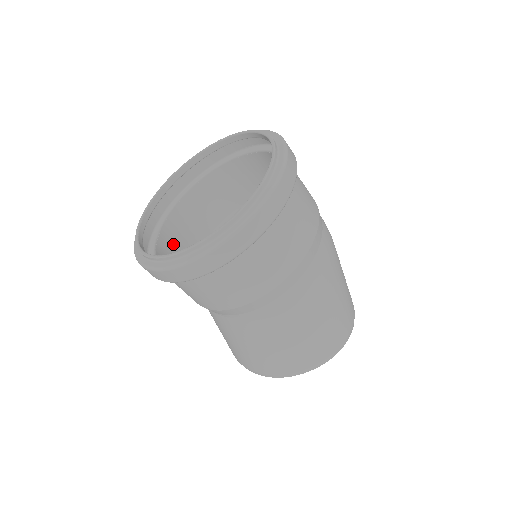
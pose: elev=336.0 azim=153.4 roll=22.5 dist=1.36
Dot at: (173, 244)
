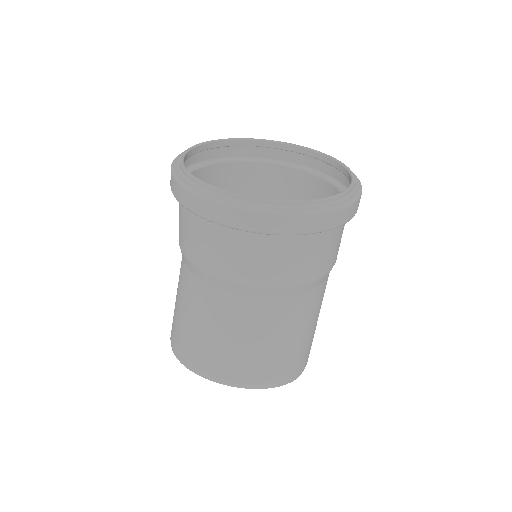
Dot at: occluded
